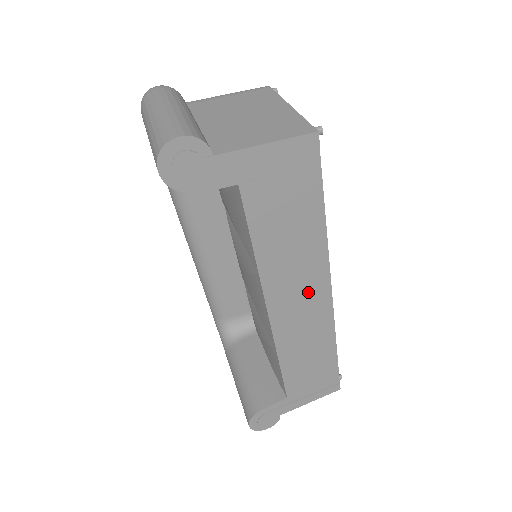
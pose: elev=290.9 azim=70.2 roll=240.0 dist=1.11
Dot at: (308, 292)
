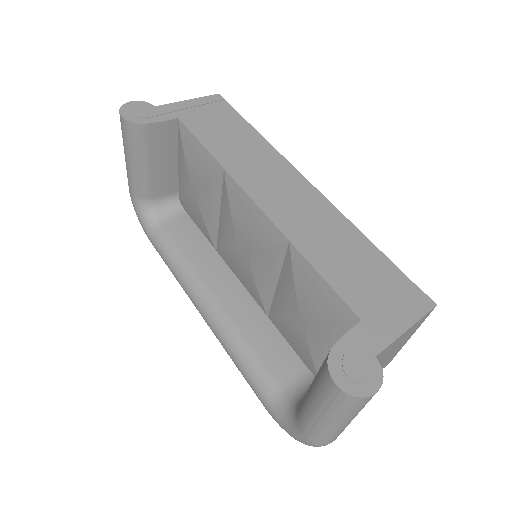
Dot at: (283, 182)
